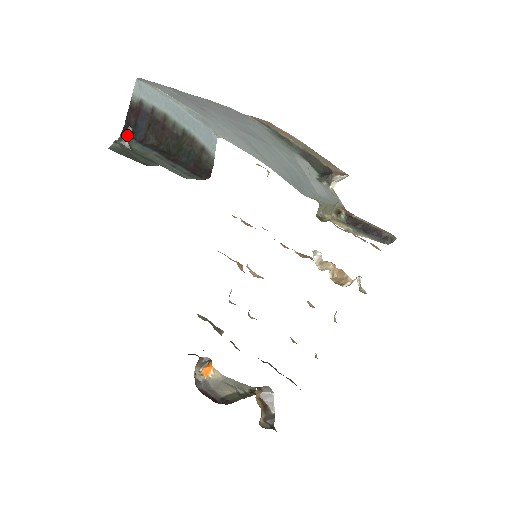
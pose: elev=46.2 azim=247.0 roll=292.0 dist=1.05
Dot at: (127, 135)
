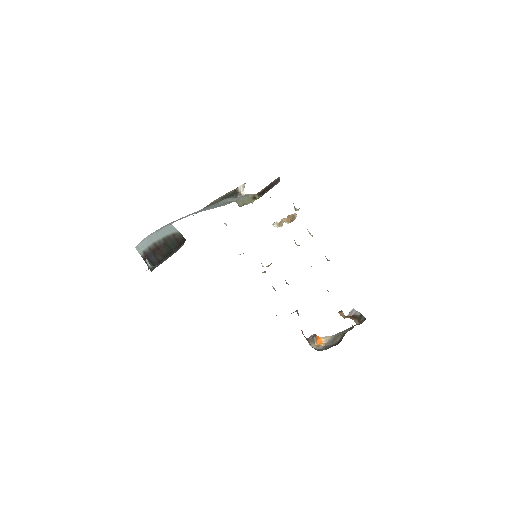
Dot at: (148, 263)
